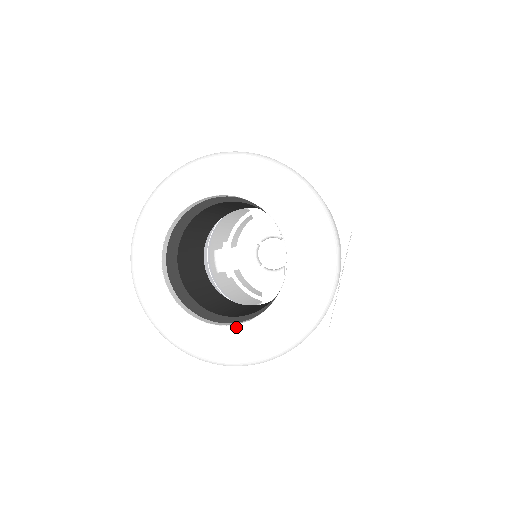
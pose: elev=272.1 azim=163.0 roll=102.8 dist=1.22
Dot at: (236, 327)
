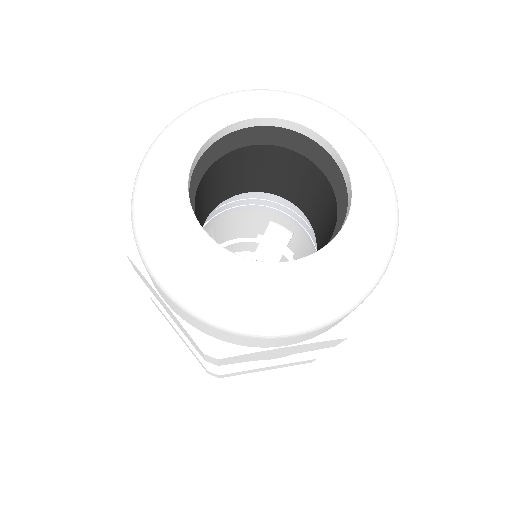
Dot at: (349, 220)
